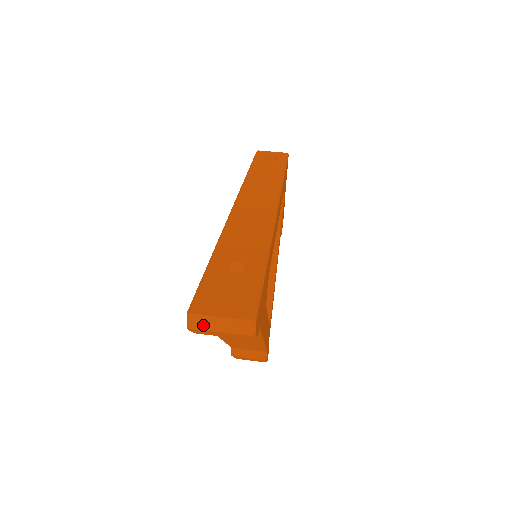
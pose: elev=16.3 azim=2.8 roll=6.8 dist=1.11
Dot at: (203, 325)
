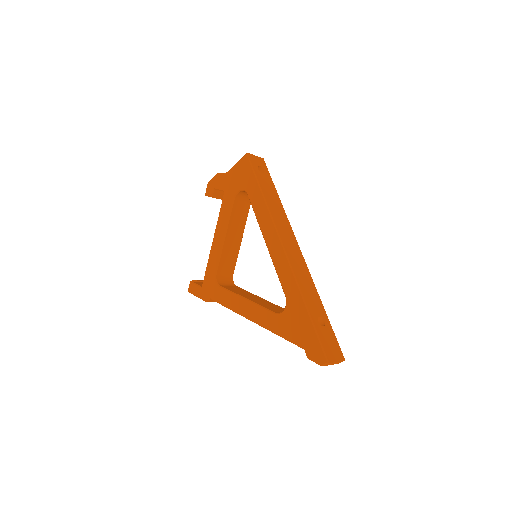
Dot at: occluded
